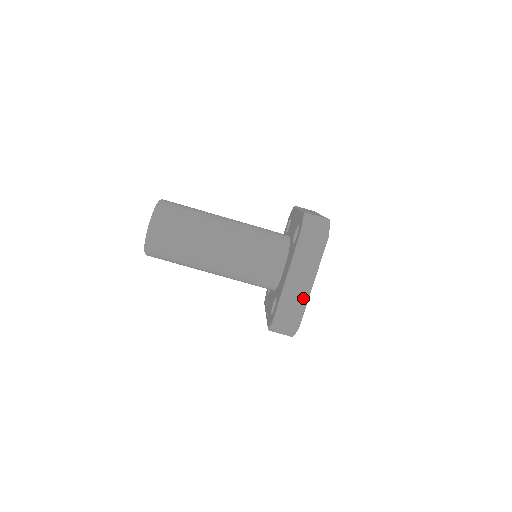
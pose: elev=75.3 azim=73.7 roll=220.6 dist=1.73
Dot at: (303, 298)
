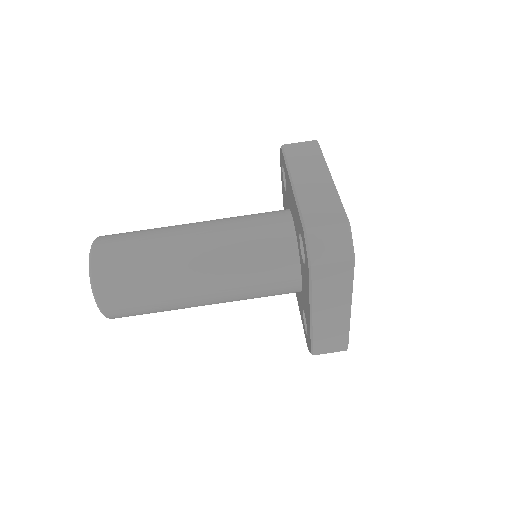
Dot at: (342, 326)
